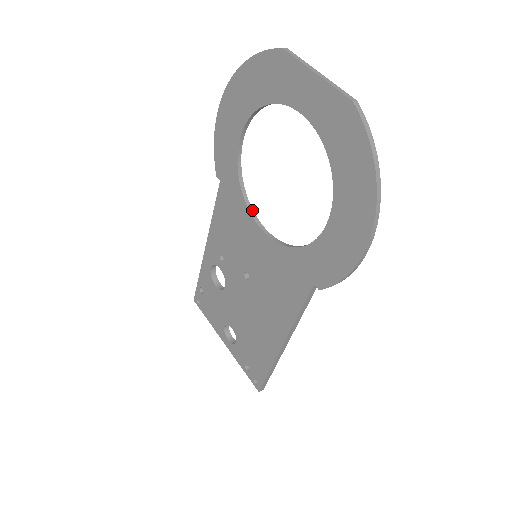
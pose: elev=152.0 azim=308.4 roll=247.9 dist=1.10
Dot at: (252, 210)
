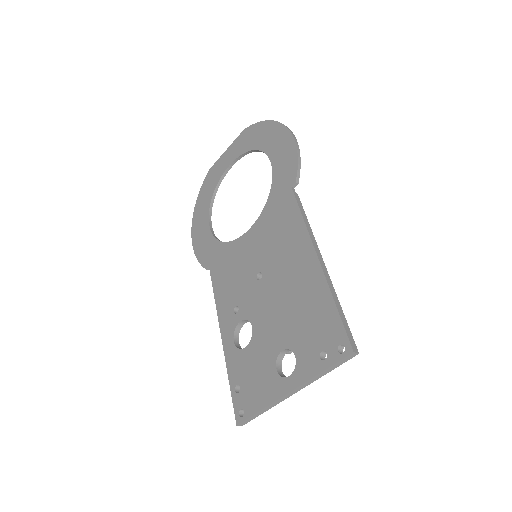
Dot at: (236, 241)
